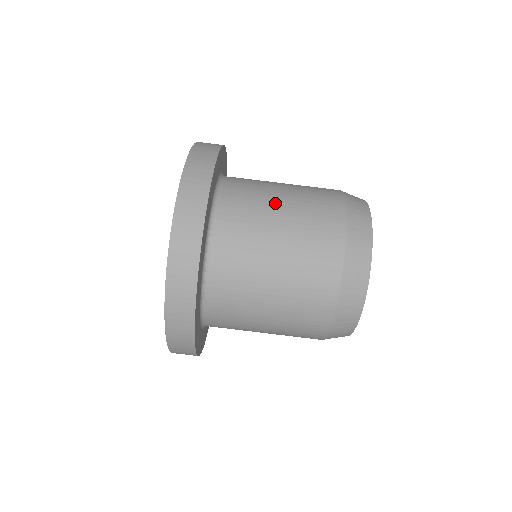
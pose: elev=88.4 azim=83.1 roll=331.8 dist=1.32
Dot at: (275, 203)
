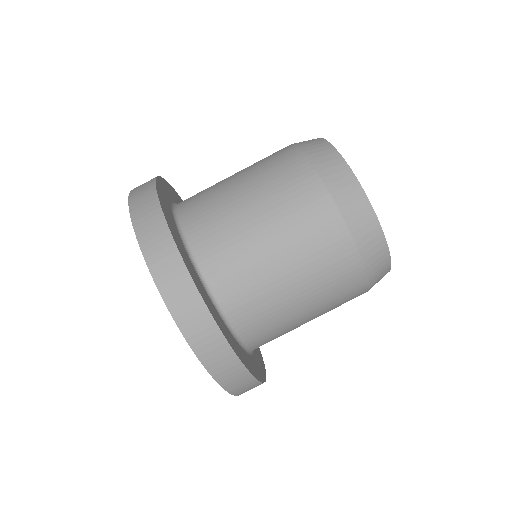
Dot at: (266, 250)
